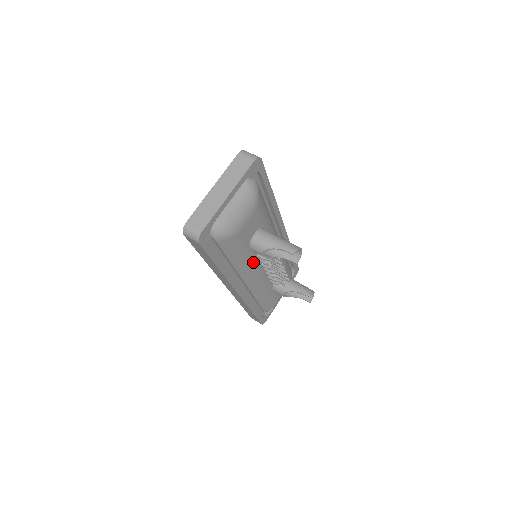
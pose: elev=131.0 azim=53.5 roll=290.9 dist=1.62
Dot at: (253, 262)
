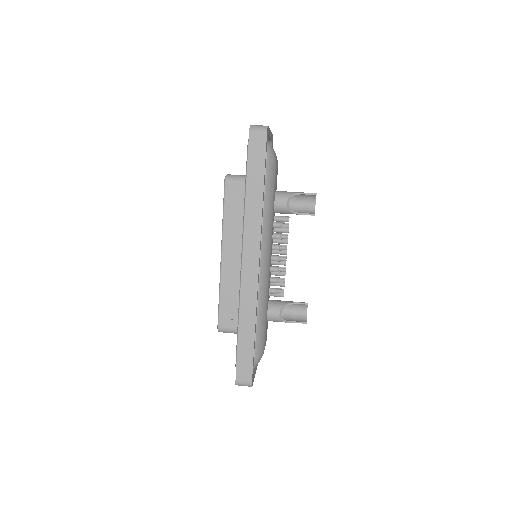
Dot at: (272, 227)
